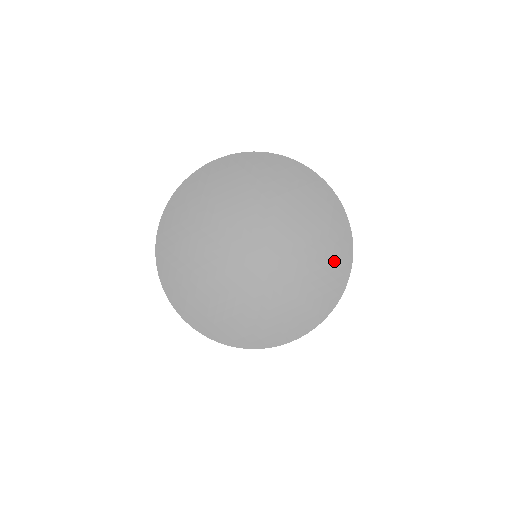
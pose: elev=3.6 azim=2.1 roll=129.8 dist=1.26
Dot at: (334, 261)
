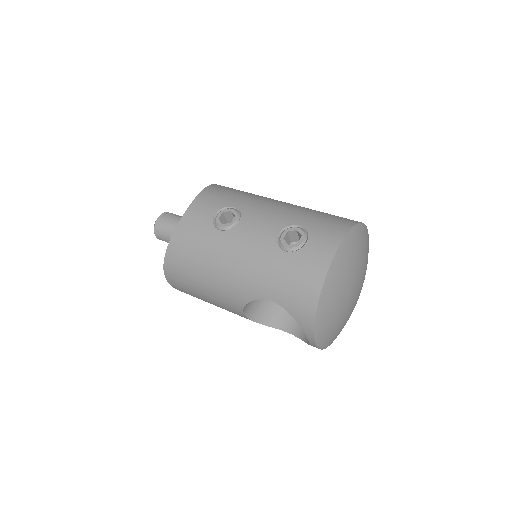
Dot at: occluded
